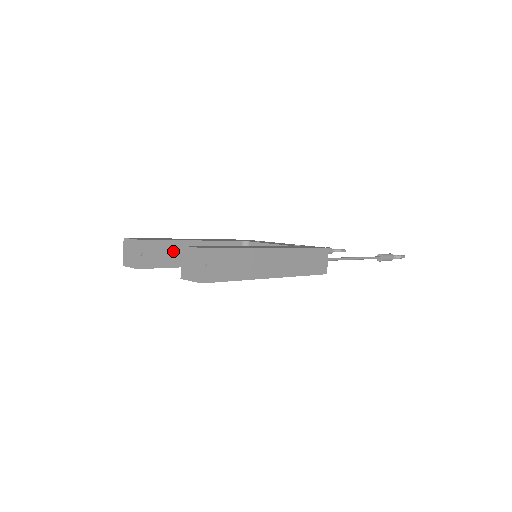
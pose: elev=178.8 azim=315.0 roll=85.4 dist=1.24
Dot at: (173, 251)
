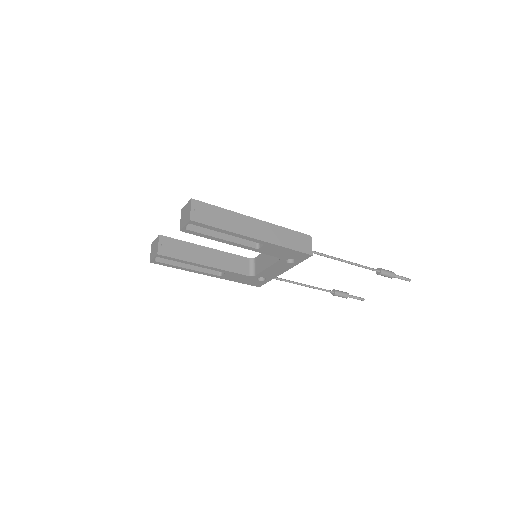
Dot at: (187, 250)
